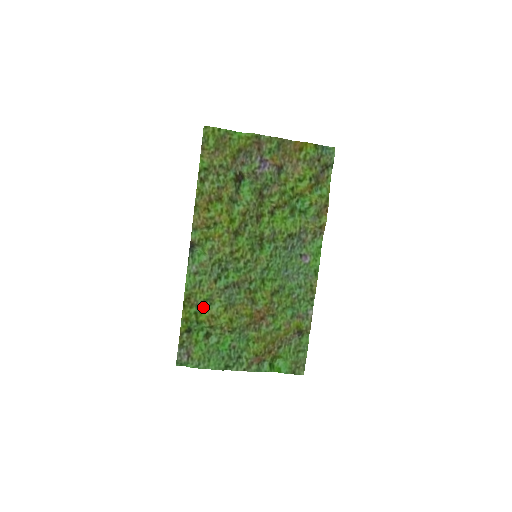
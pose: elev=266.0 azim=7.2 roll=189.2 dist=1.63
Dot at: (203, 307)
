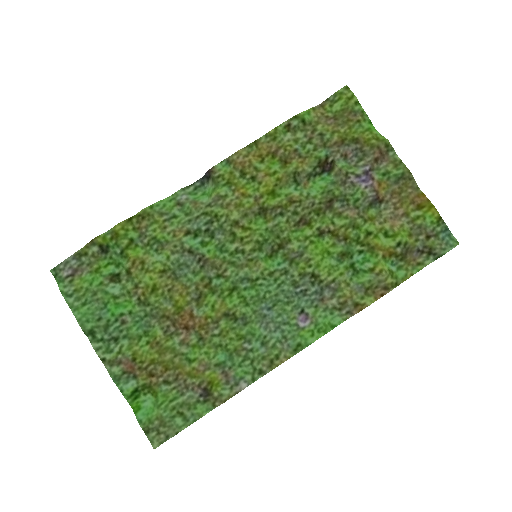
Dot at: (146, 244)
